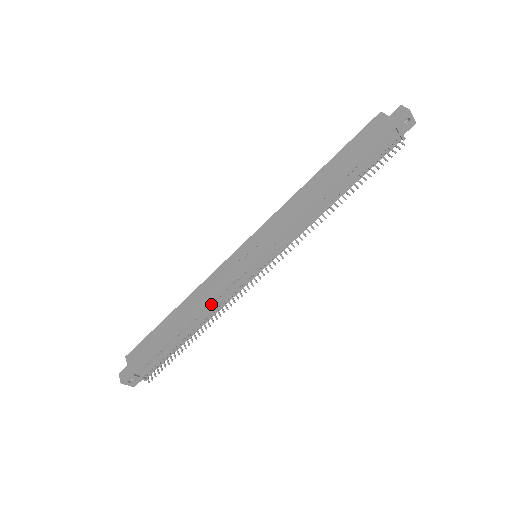
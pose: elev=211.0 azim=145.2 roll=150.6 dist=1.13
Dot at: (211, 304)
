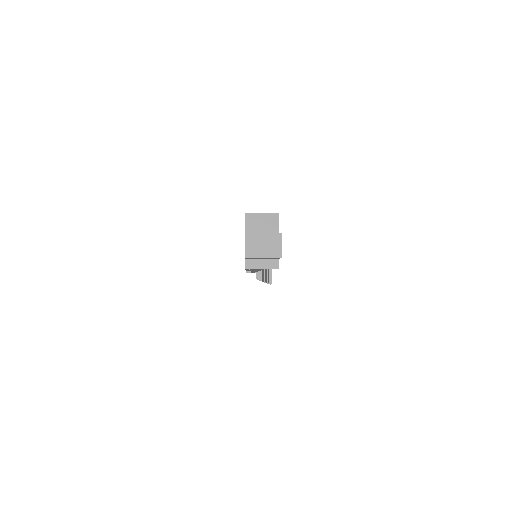
Dot at: occluded
